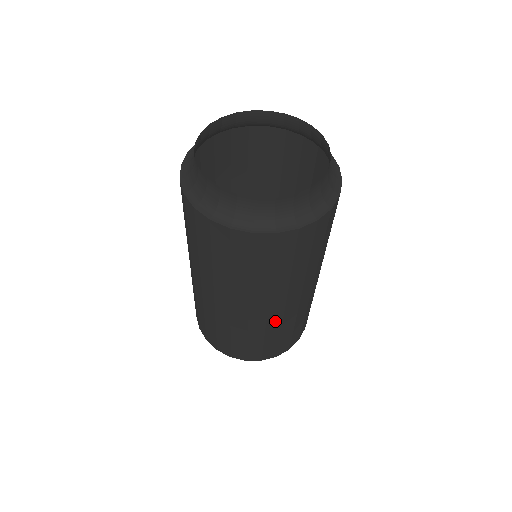
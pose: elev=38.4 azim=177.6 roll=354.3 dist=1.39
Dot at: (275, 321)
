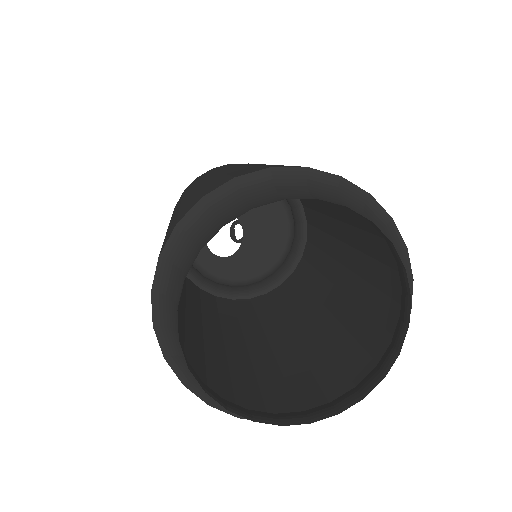
Dot at: (292, 316)
